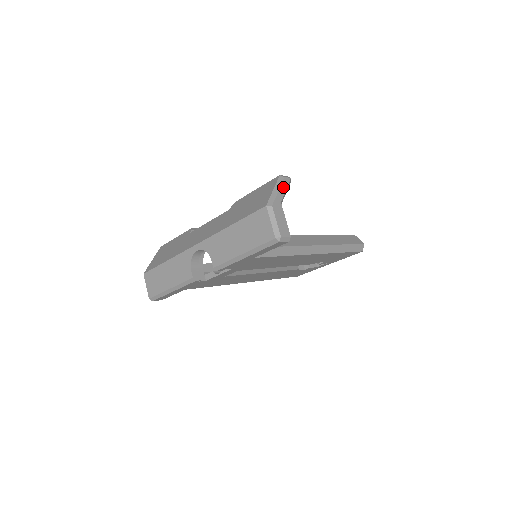
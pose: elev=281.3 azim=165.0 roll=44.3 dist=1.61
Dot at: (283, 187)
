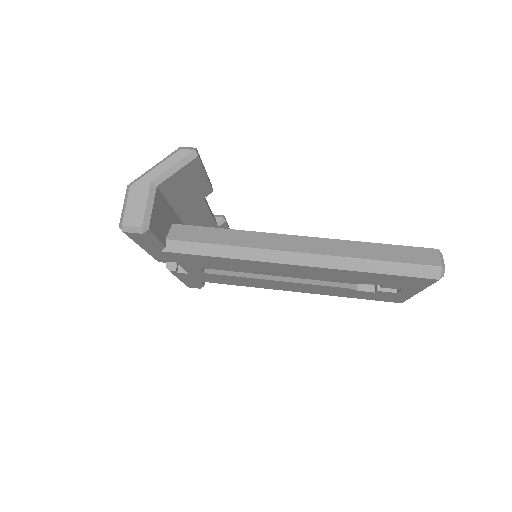
Dot at: (169, 162)
